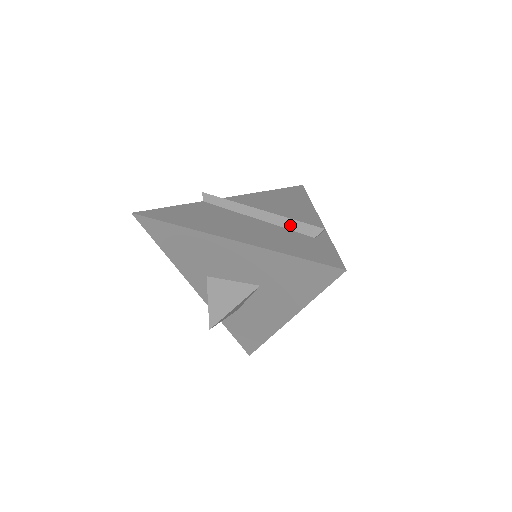
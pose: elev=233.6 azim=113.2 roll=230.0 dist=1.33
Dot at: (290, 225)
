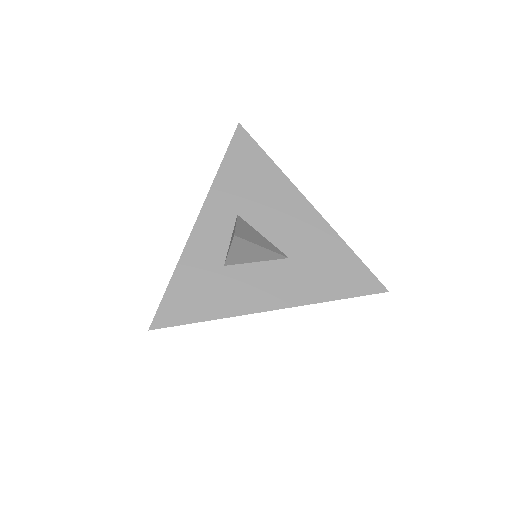
Dot at: occluded
